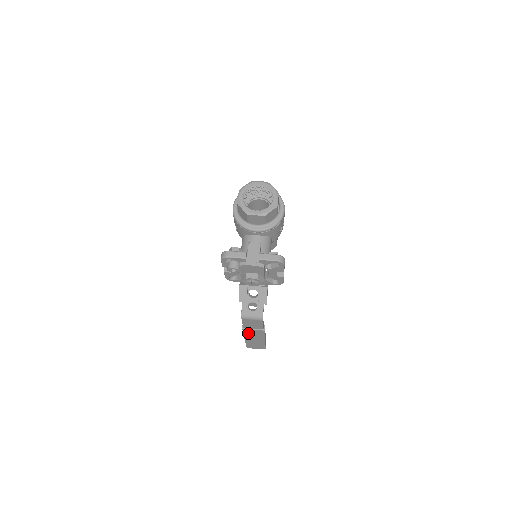
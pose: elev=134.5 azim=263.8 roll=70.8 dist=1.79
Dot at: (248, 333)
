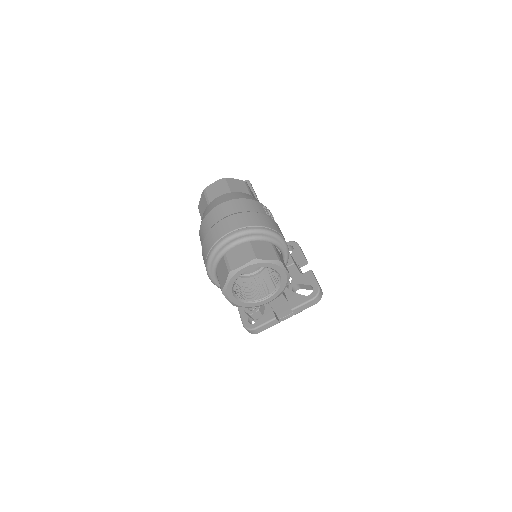
Dot at: occluded
